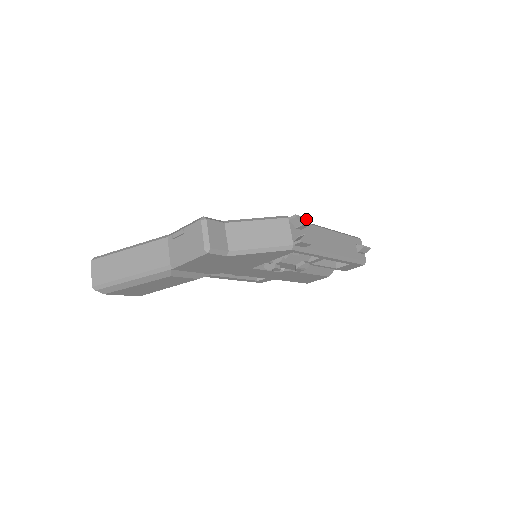
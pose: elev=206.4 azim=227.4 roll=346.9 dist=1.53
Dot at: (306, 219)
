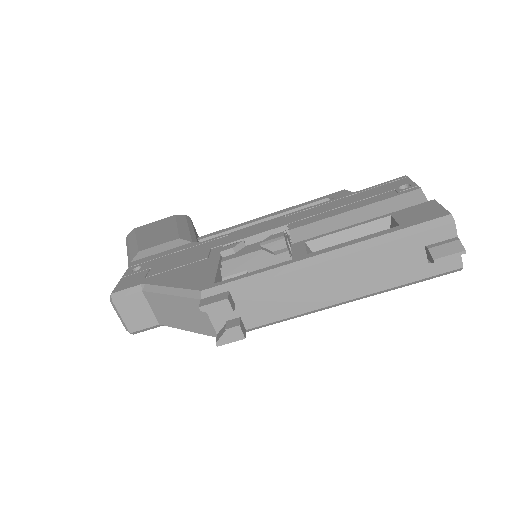
Dot at: (228, 301)
